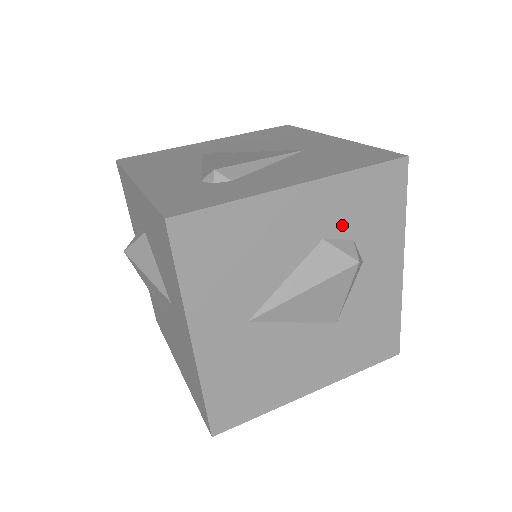
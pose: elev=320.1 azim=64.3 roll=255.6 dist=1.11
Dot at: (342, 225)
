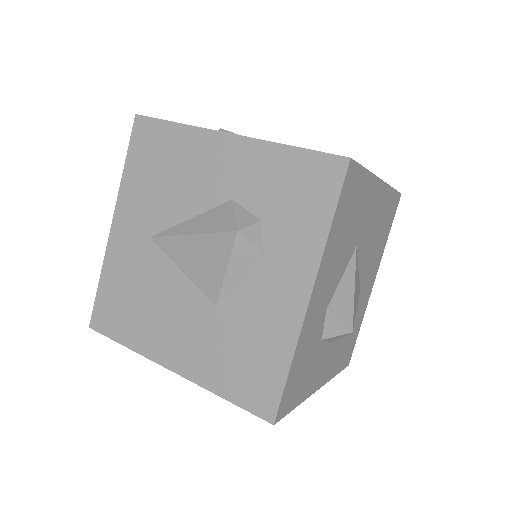
Dot at: (255, 197)
